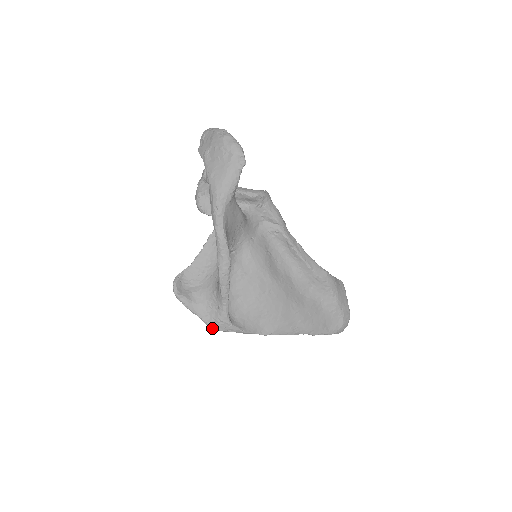
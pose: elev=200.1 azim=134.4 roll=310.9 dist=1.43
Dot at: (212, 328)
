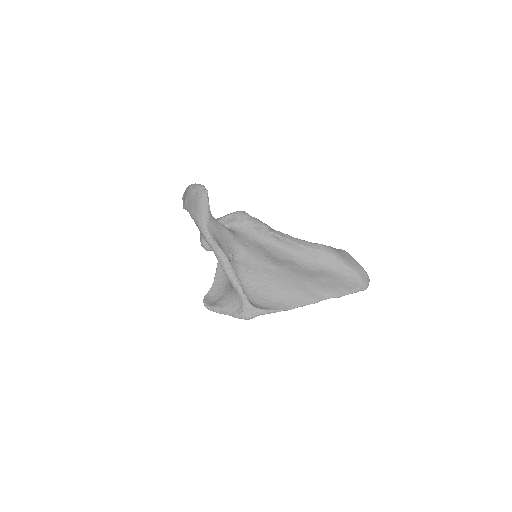
Dot at: occluded
